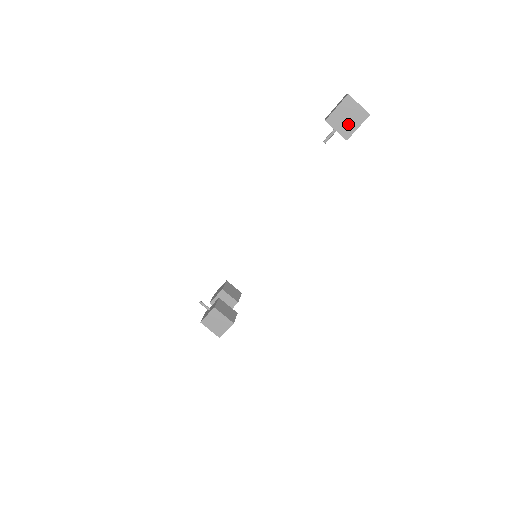
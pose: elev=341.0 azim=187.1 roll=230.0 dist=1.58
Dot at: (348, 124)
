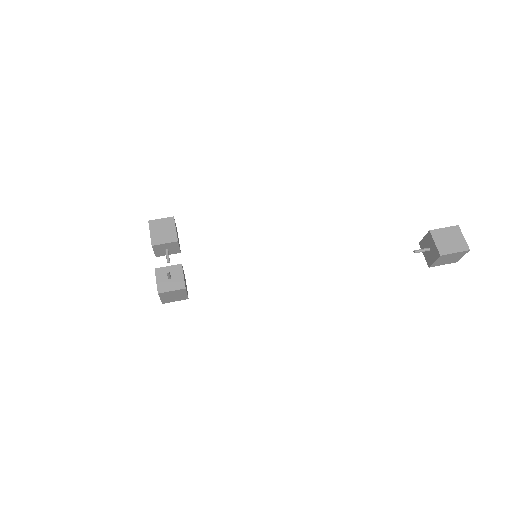
Dot at: (444, 262)
